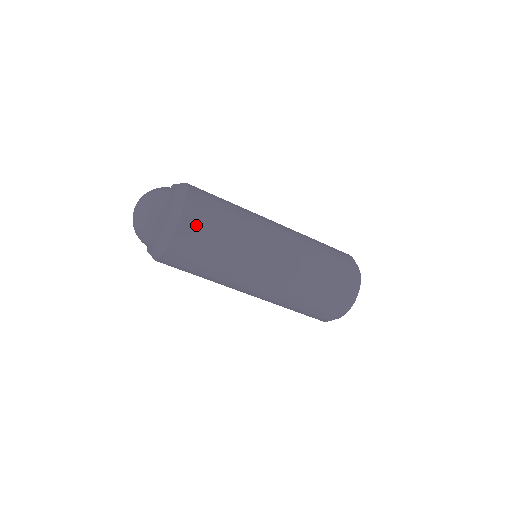
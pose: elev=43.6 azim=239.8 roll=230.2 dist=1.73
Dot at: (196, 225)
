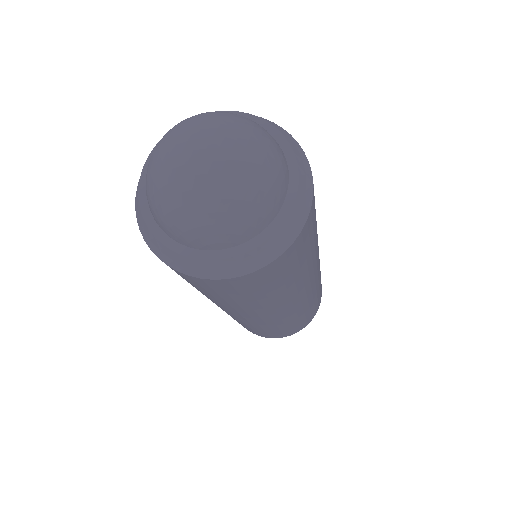
Dot at: occluded
